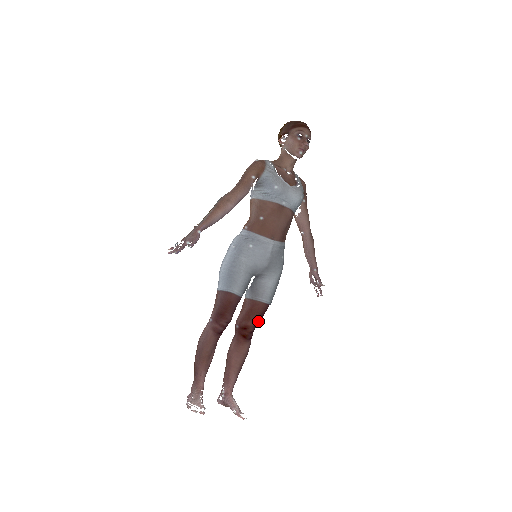
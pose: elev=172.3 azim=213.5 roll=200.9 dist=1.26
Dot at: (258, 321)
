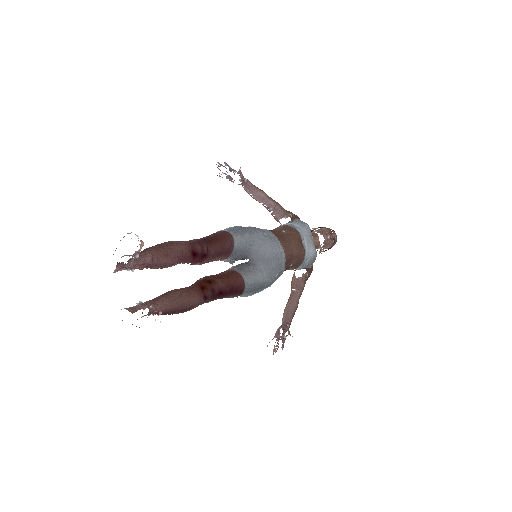
Dot at: (225, 289)
